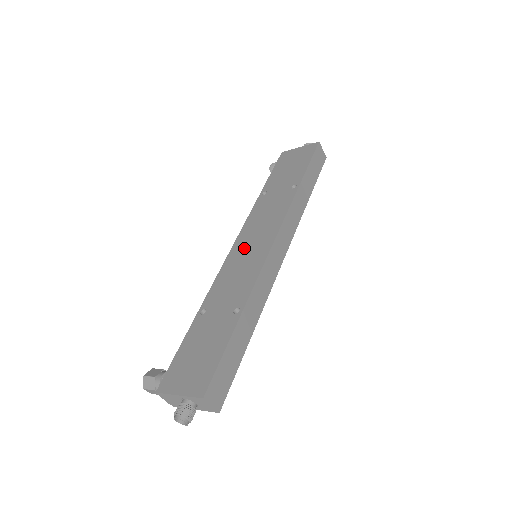
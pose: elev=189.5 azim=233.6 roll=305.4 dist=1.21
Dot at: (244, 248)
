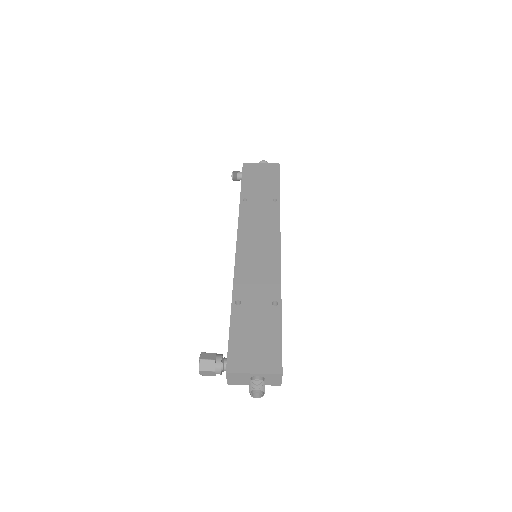
Dot at: (251, 249)
